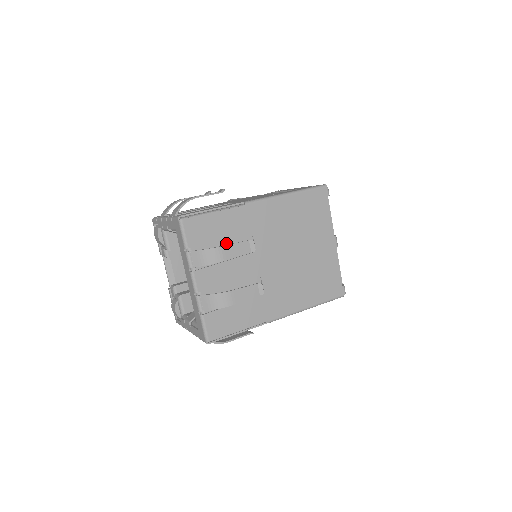
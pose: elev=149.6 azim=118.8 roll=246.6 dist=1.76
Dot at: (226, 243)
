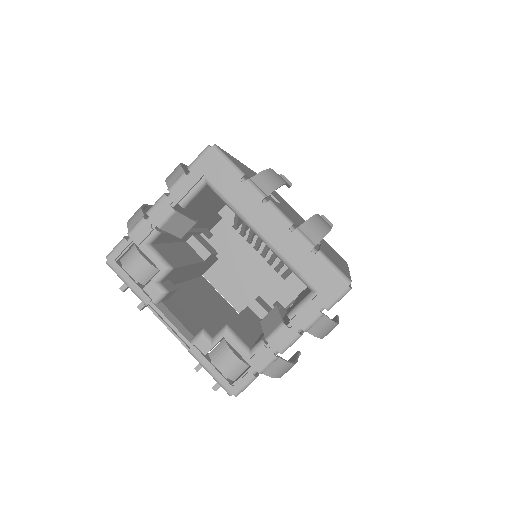
Dot at: occluded
